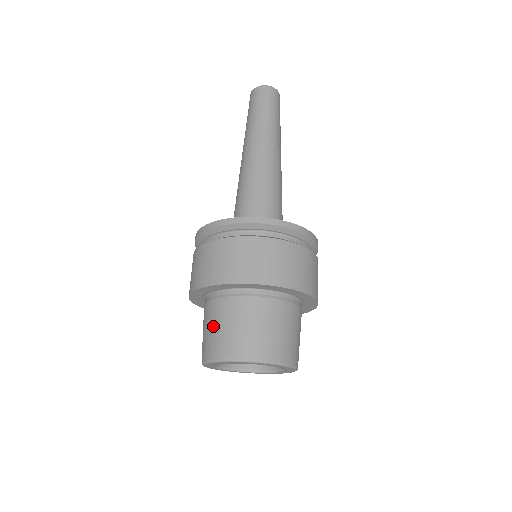
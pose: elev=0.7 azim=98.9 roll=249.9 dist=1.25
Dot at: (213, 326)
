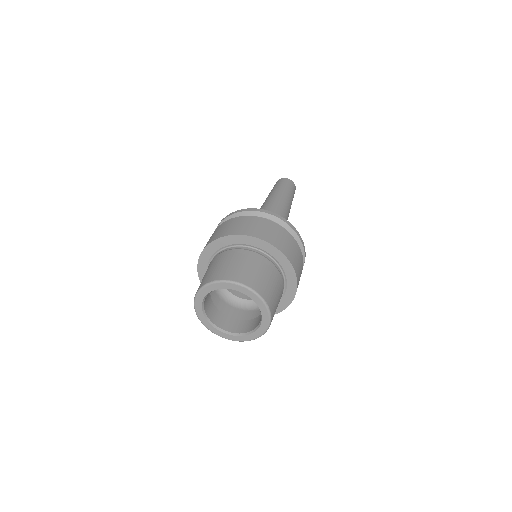
Dot at: (208, 270)
